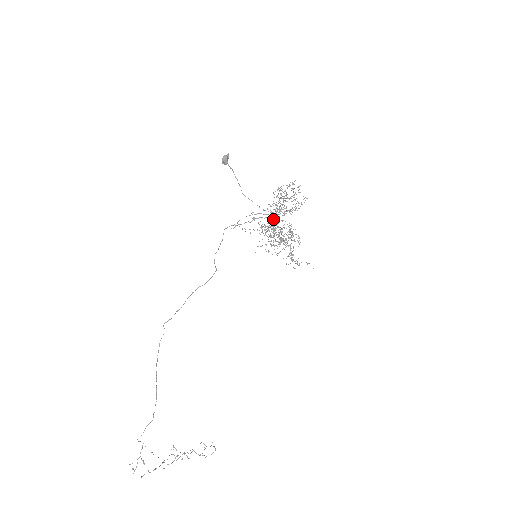
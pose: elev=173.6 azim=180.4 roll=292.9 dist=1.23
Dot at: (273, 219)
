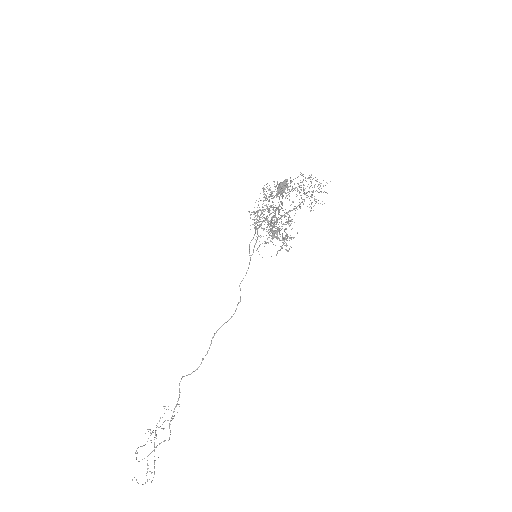
Dot at: occluded
